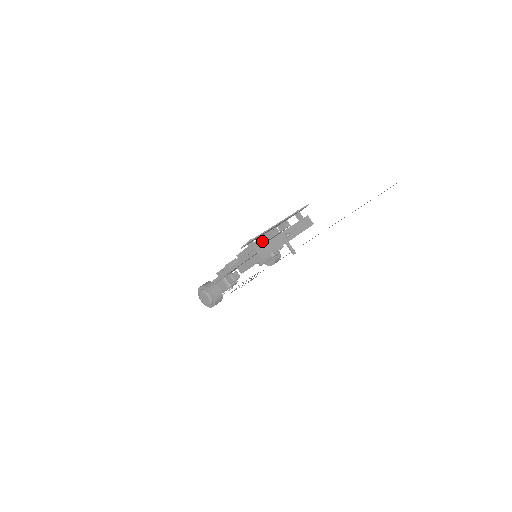
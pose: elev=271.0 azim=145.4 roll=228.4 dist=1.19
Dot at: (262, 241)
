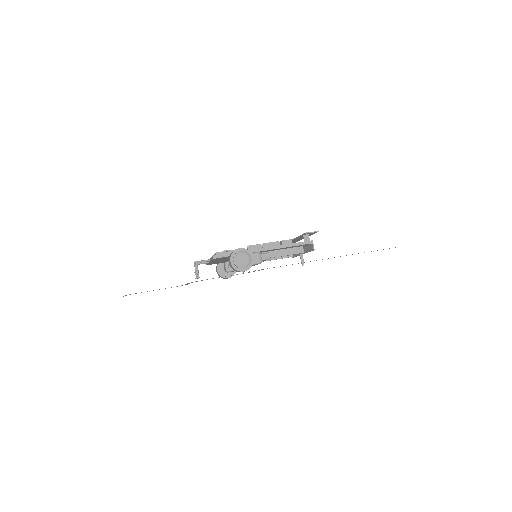
Dot at: occluded
